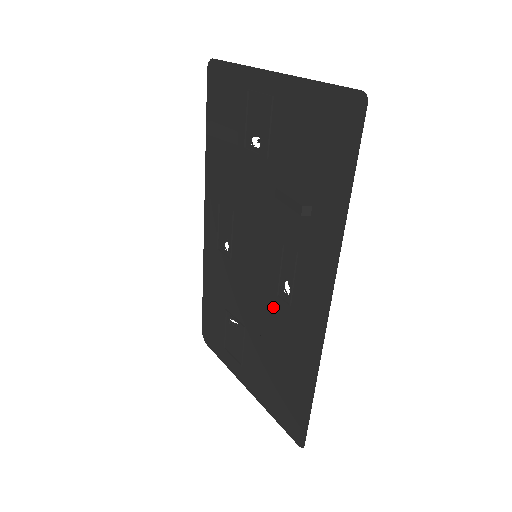
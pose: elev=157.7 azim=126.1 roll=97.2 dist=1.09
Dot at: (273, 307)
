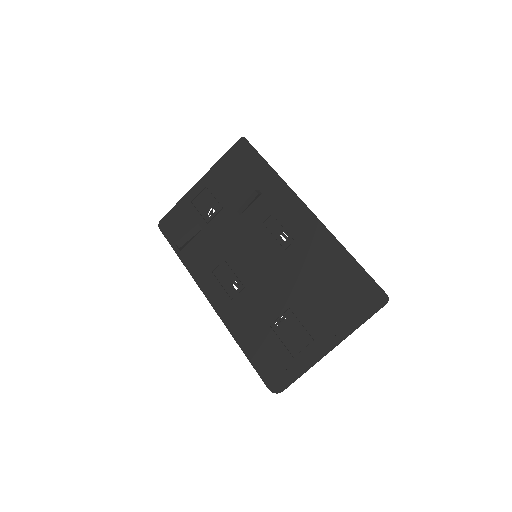
Dot at: (289, 260)
